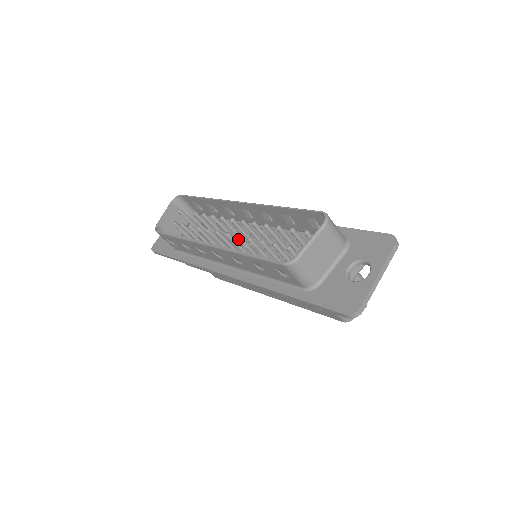
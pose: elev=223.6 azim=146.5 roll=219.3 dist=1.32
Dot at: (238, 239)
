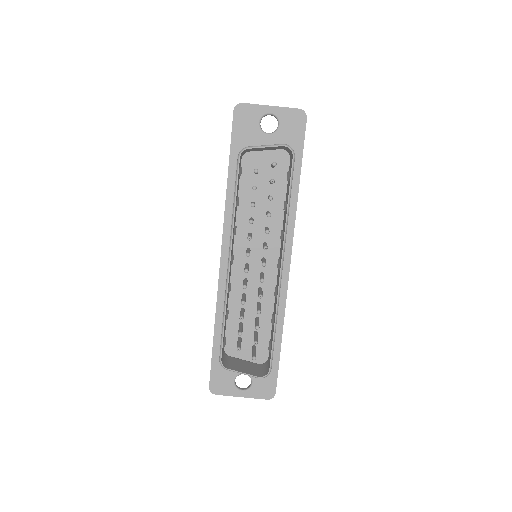
Dot at: (243, 287)
